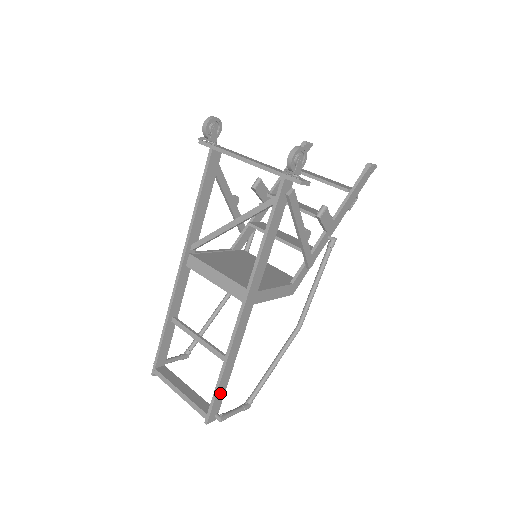
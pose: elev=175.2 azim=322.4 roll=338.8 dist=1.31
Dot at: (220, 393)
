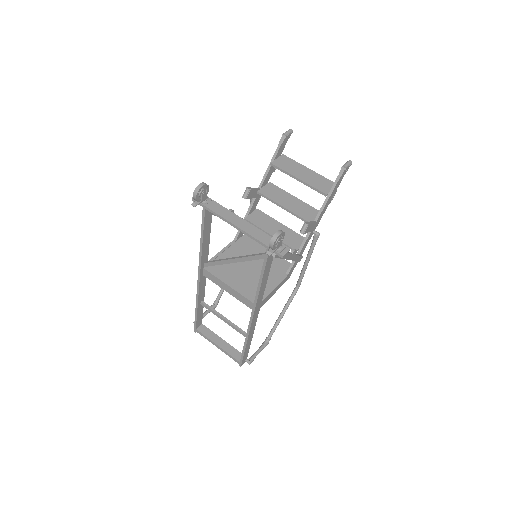
Dot at: (246, 352)
